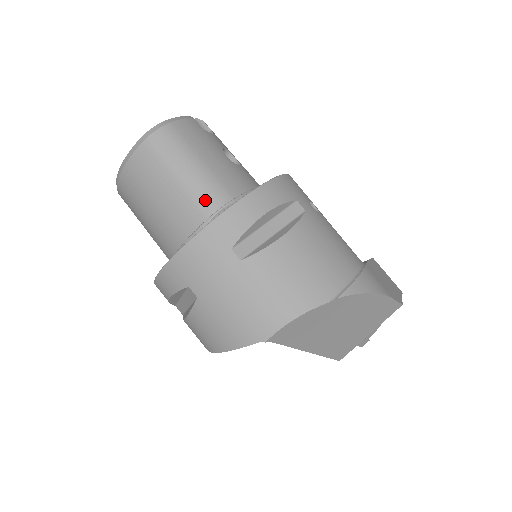
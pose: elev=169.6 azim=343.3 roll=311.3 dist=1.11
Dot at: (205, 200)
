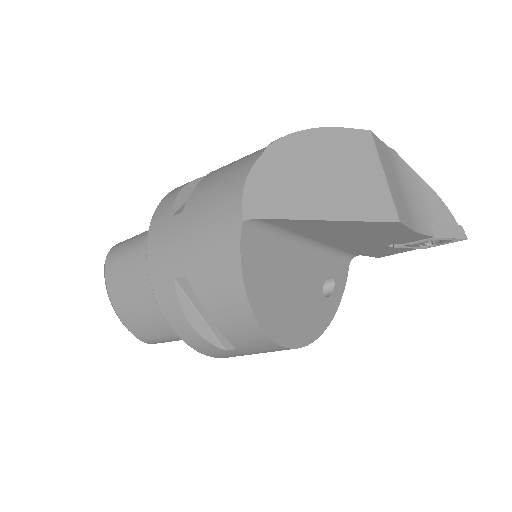
Dot at: occluded
